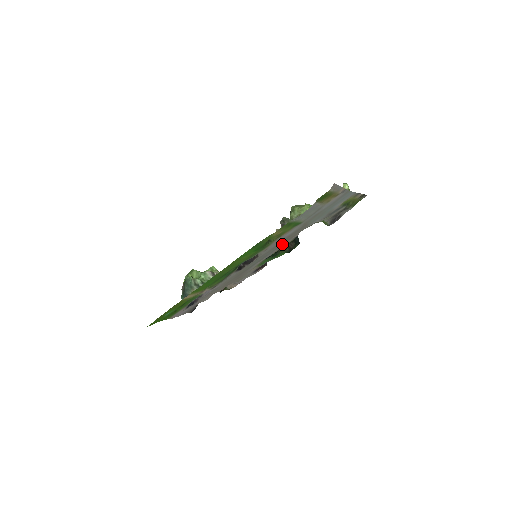
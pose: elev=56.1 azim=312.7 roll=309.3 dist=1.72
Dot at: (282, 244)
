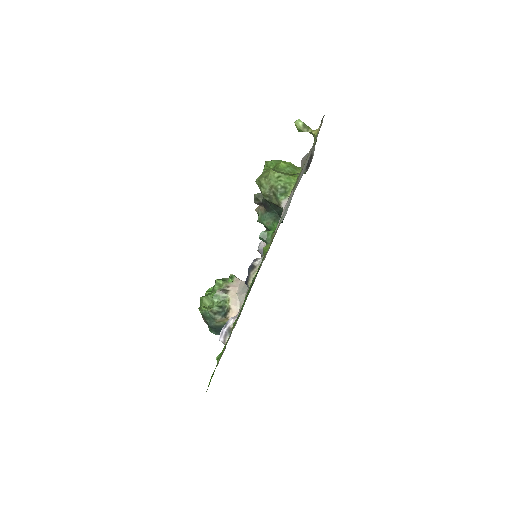
Dot at: occluded
